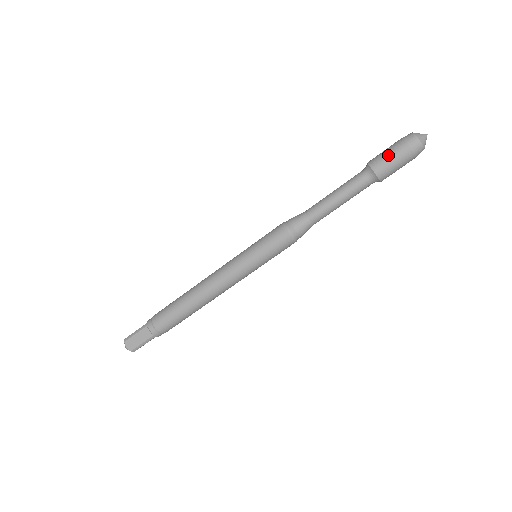
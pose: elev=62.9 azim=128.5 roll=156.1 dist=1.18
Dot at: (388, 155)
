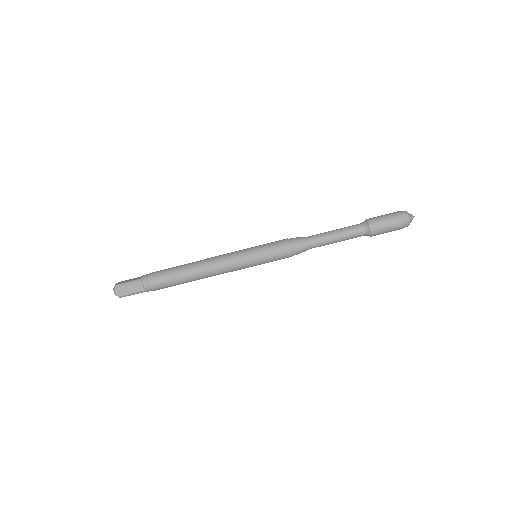
Dot at: (384, 221)
